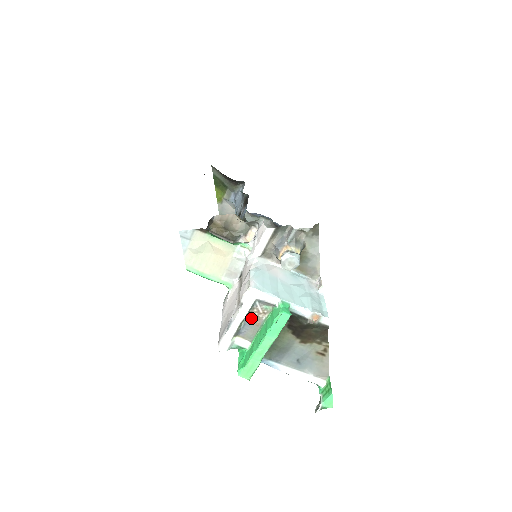
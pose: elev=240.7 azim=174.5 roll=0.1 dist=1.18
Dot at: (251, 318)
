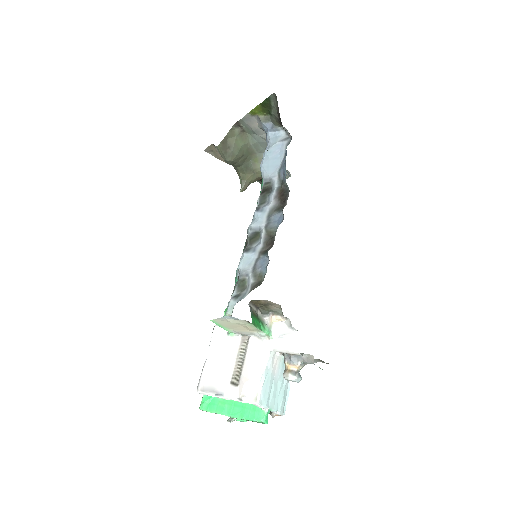
Dot at: occluded
